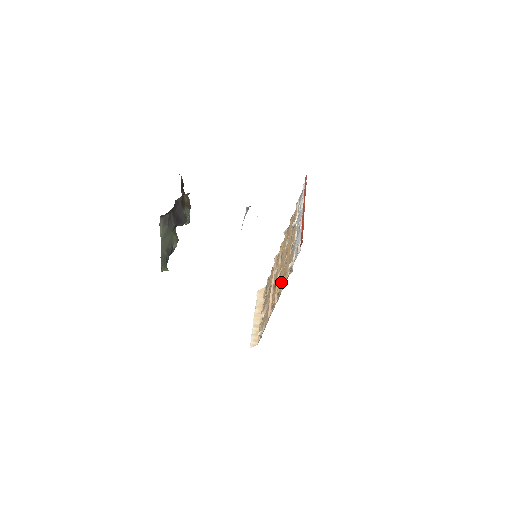
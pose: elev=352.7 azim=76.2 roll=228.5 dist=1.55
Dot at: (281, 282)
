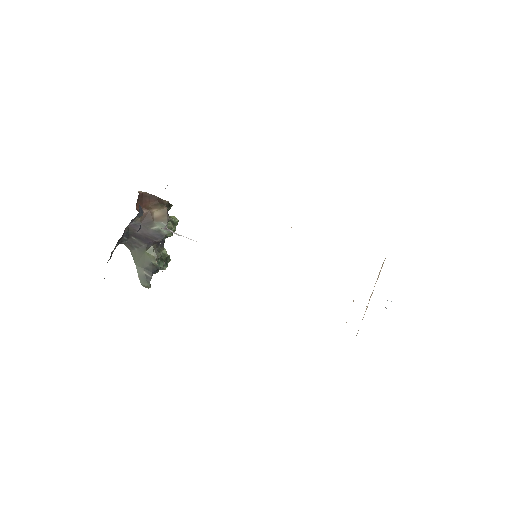
Dot at: occluded
